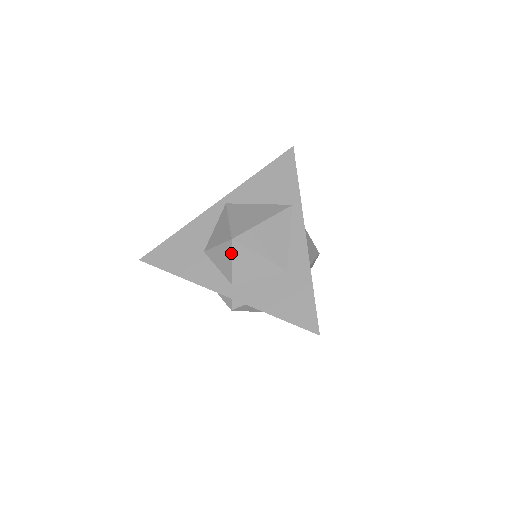
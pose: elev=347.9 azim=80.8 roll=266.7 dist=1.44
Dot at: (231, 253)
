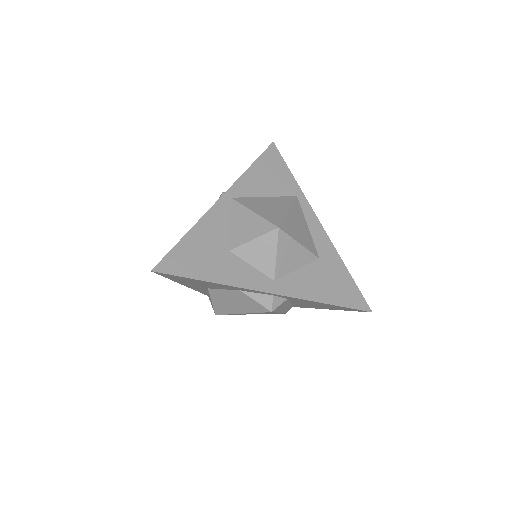
Dot at: (276, 244)
